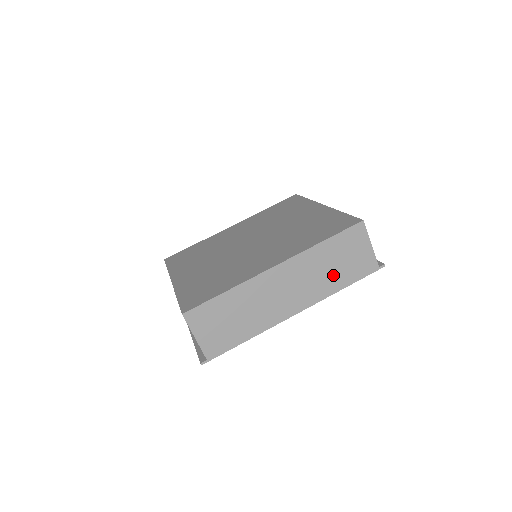
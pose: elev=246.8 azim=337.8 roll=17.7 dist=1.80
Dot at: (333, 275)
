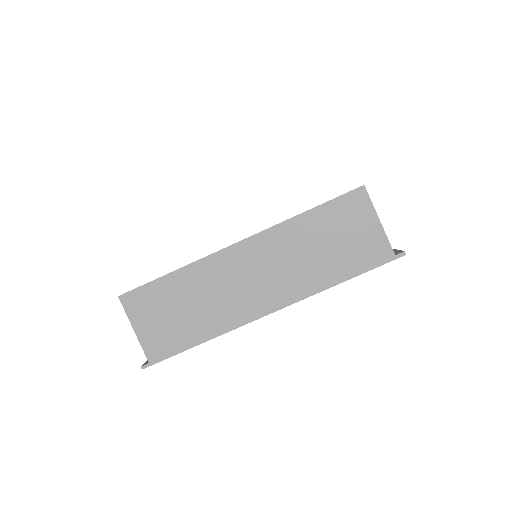
Dot at: (322, 262)
